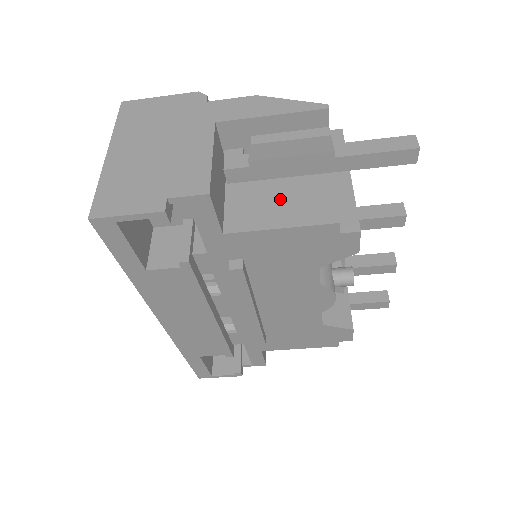
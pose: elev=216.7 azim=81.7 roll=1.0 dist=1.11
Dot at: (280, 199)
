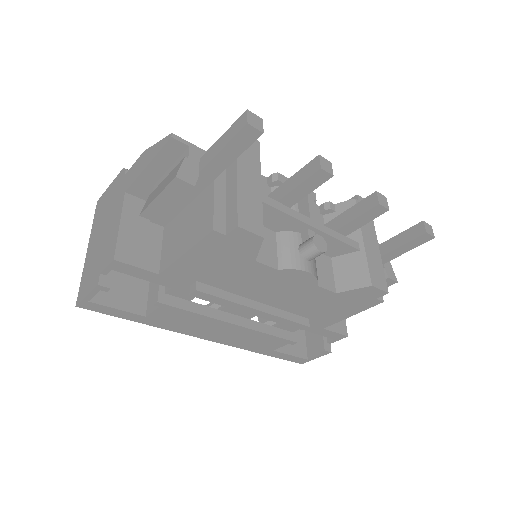
Dot at: (186, 226)
